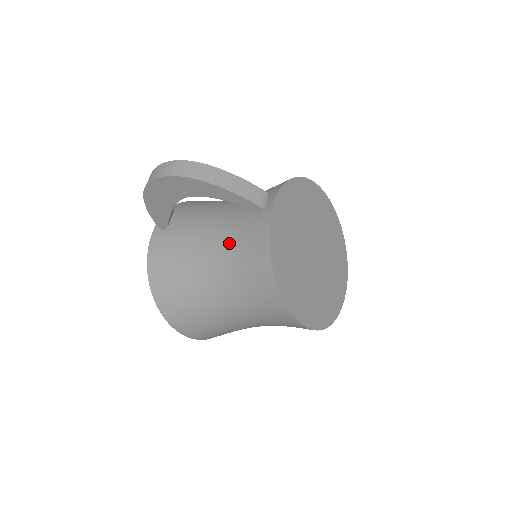
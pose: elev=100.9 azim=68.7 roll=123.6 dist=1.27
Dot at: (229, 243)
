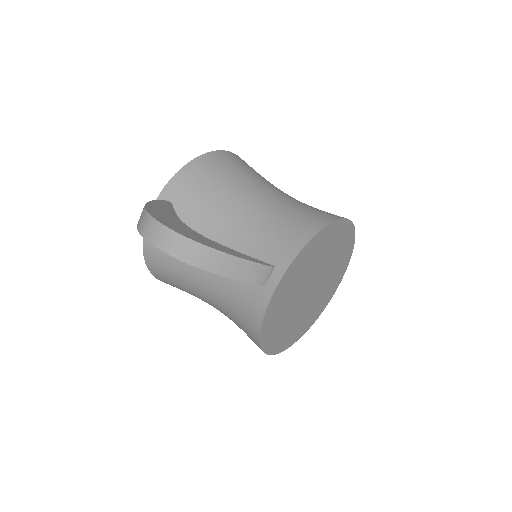
Dot at: (225, 286)
